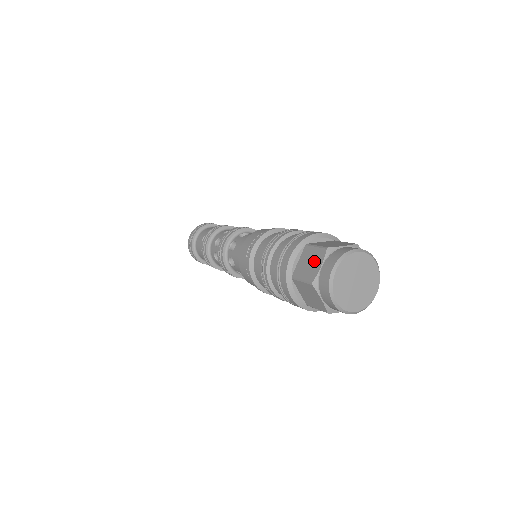
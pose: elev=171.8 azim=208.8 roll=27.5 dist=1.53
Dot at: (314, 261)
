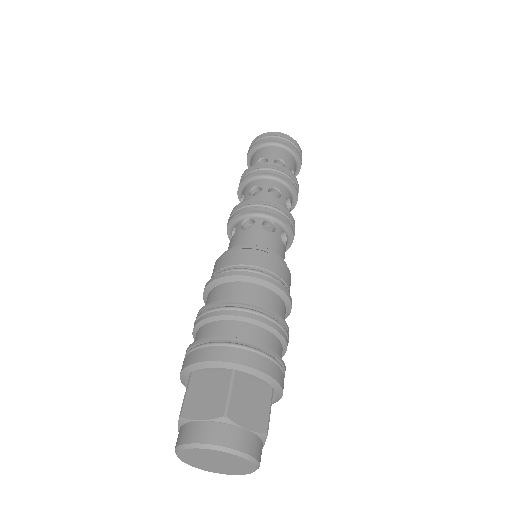
Dot at: (208, 402)
